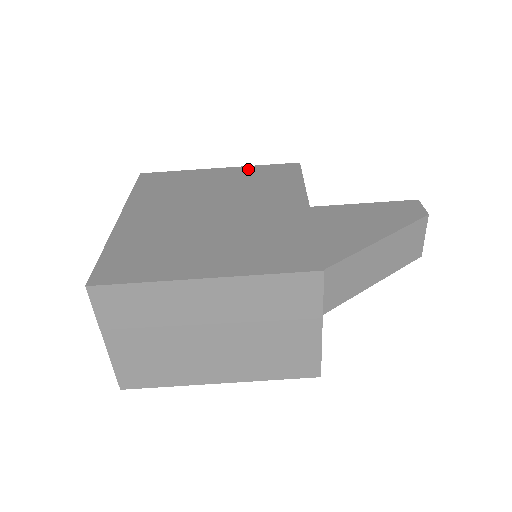
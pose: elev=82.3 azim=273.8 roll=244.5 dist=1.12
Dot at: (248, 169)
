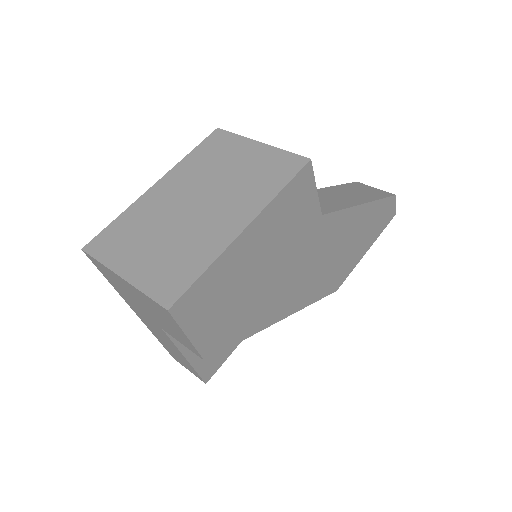
Dot at: occluded
